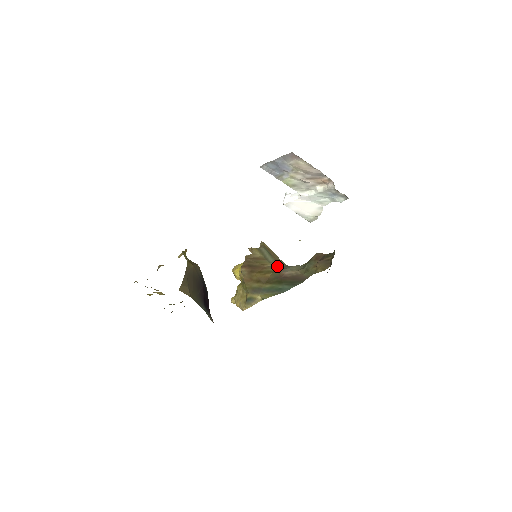
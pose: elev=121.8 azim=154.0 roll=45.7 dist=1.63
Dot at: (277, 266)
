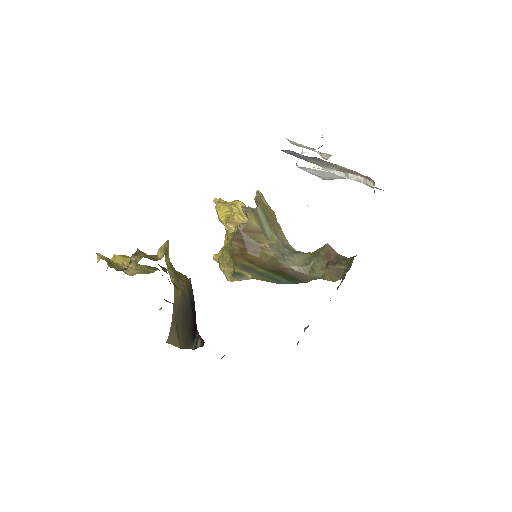
Dot at: (276, 249)
